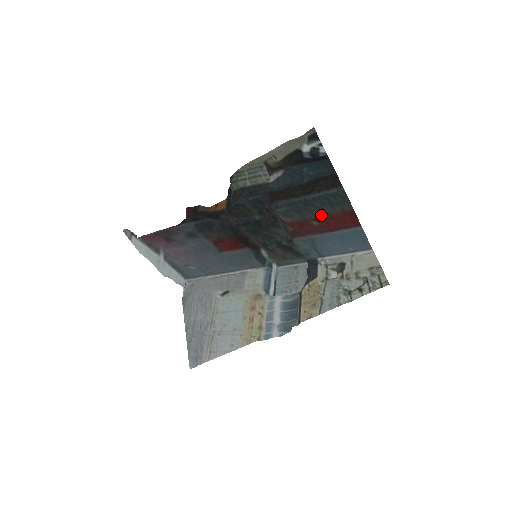
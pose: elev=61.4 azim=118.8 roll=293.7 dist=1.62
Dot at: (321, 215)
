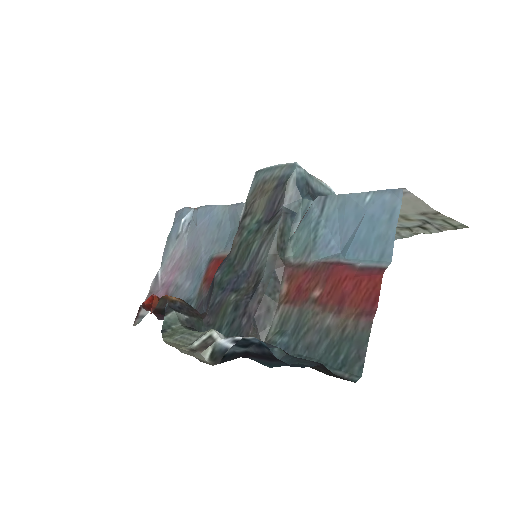
Dot at: (325, 311)
